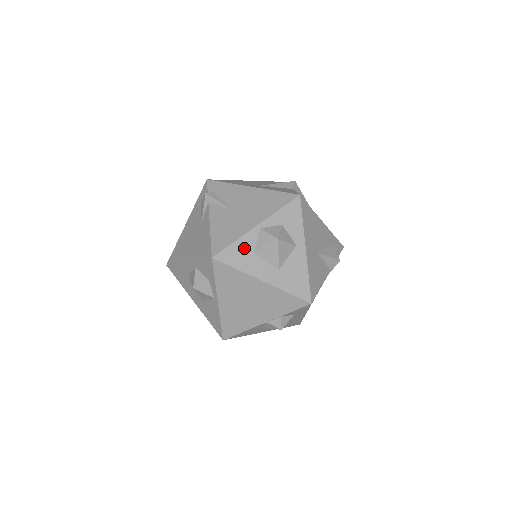
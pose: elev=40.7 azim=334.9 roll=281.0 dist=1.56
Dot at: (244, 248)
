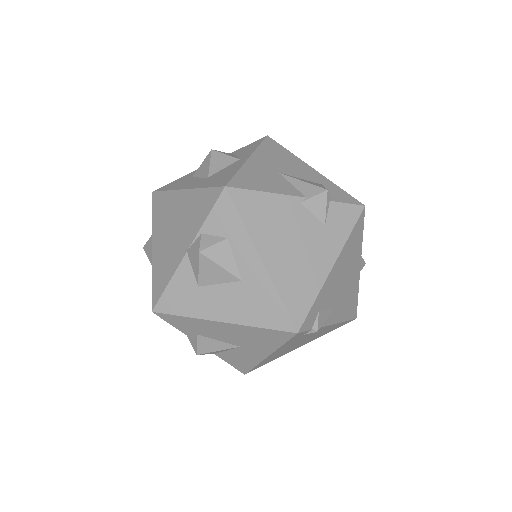
Dot at: (186, 178)
